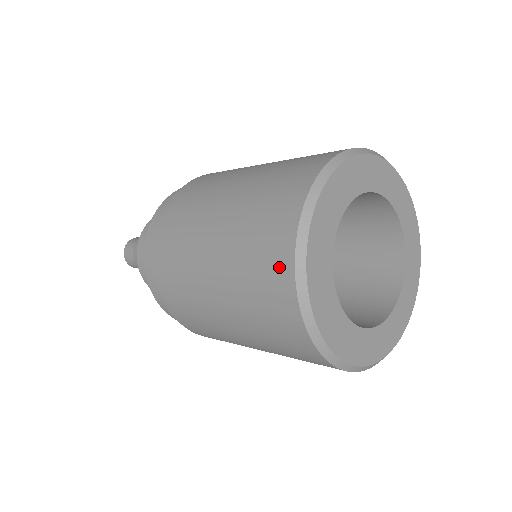
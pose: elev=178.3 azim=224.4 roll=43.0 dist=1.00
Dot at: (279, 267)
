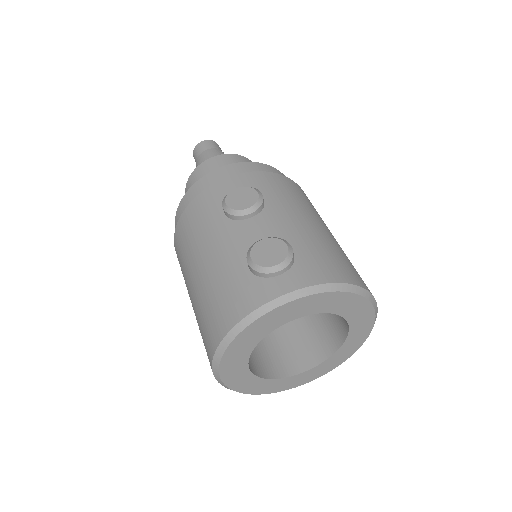
Dot at: occluded
